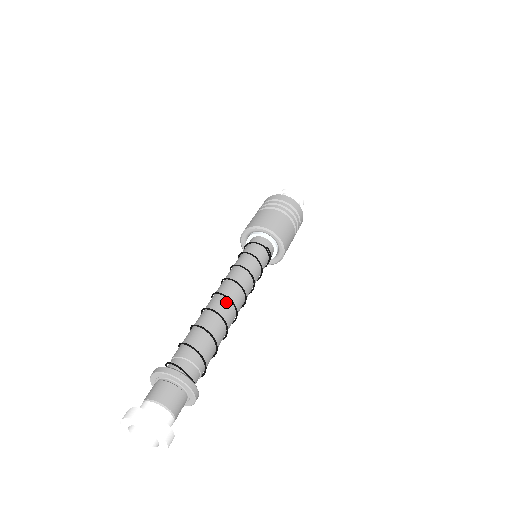
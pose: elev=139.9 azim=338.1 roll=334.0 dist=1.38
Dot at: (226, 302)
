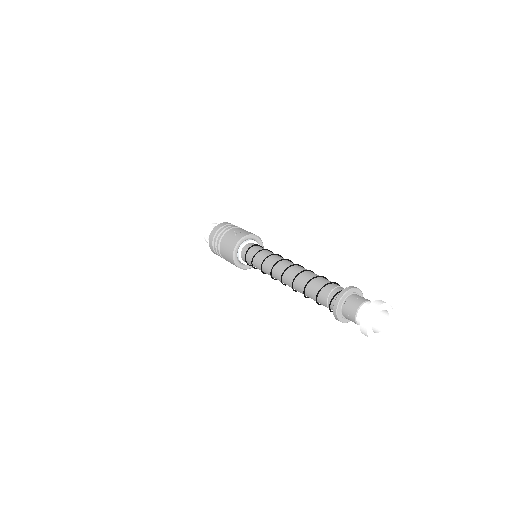
Dot at: (294, 267)
